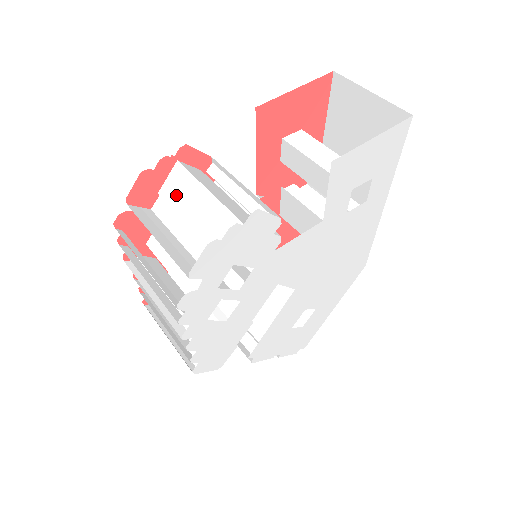
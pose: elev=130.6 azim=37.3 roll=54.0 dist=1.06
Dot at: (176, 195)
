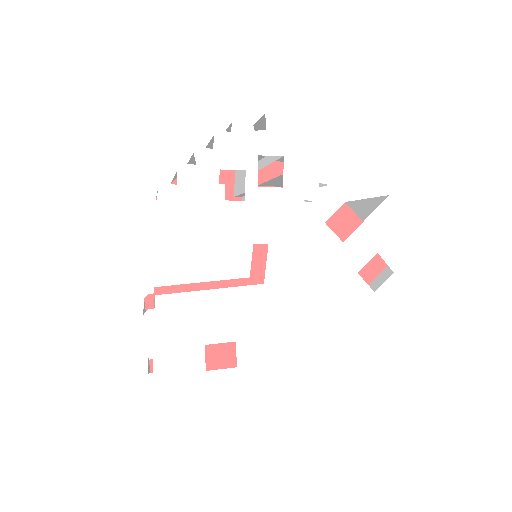
Dot at: occluded
